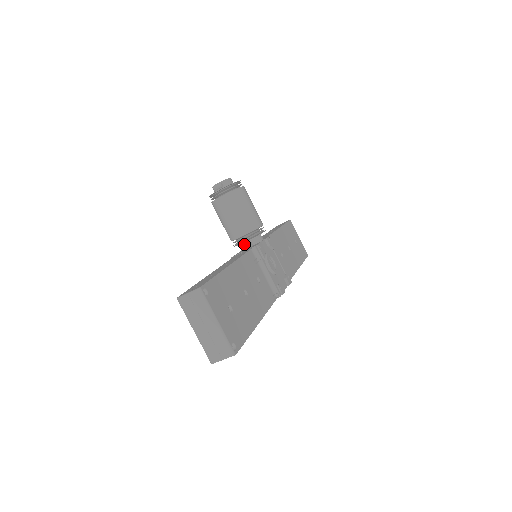
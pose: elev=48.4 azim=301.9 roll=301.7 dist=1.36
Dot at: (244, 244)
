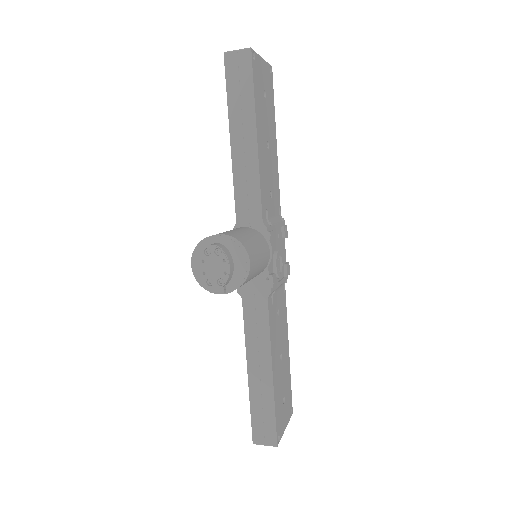
Dot at: occluded
